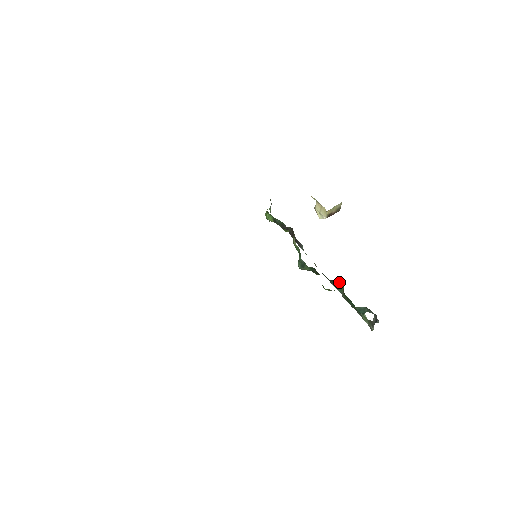
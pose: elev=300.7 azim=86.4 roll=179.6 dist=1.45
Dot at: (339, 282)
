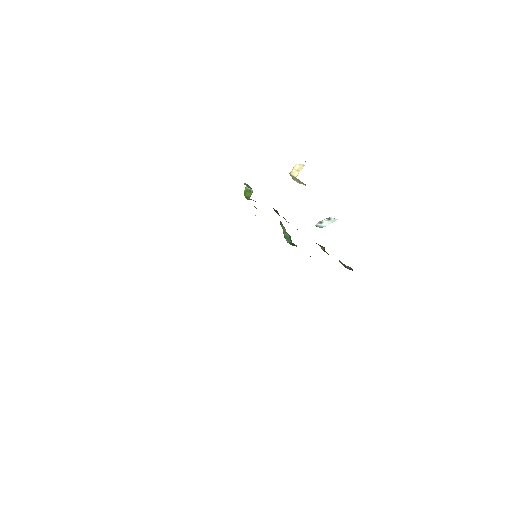
Dot at: occluded
